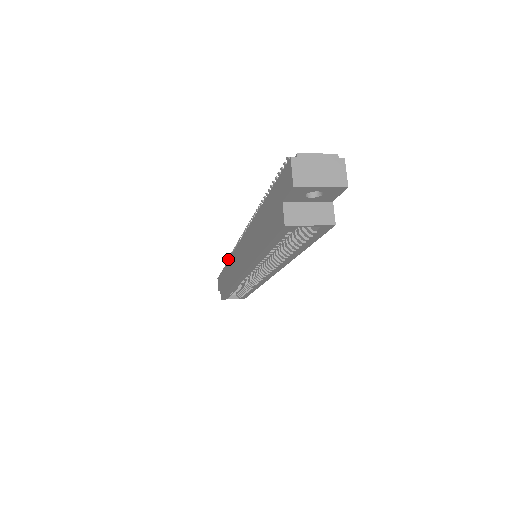
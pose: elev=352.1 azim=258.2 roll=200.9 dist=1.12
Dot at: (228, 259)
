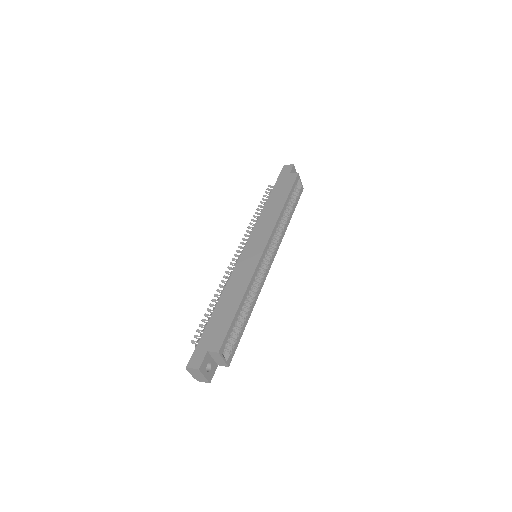
Dot at: (192, 340)
